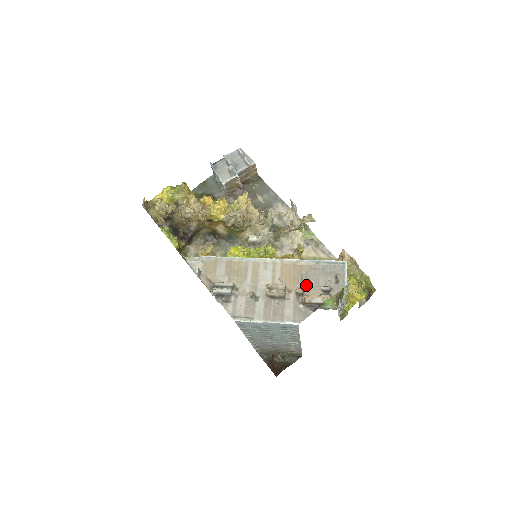
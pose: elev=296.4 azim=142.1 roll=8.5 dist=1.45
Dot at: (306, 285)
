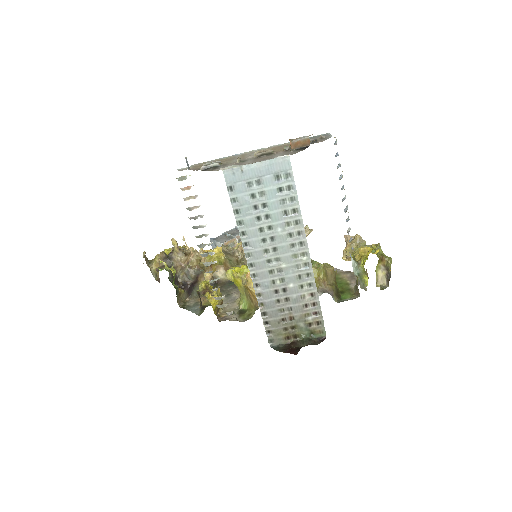
Dot at: occluded
